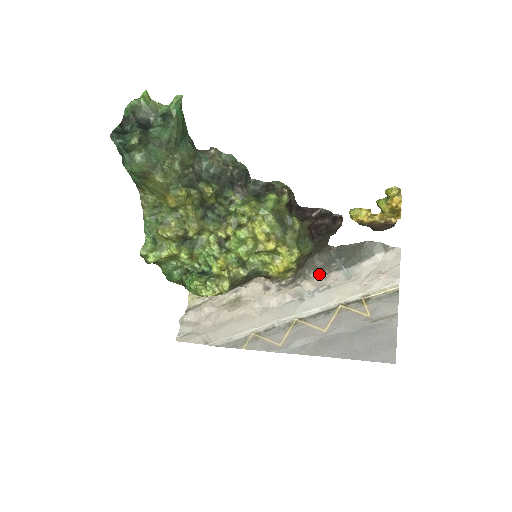
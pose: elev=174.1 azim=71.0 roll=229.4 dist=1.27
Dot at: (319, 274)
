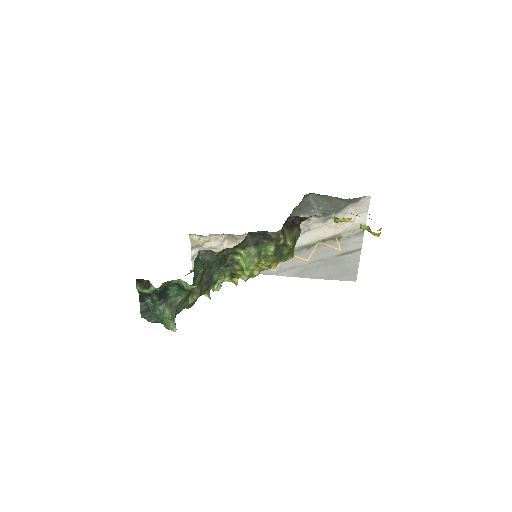
Dot at: occluded
